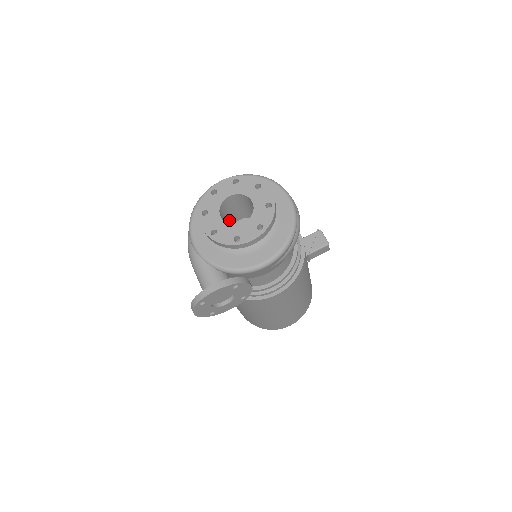
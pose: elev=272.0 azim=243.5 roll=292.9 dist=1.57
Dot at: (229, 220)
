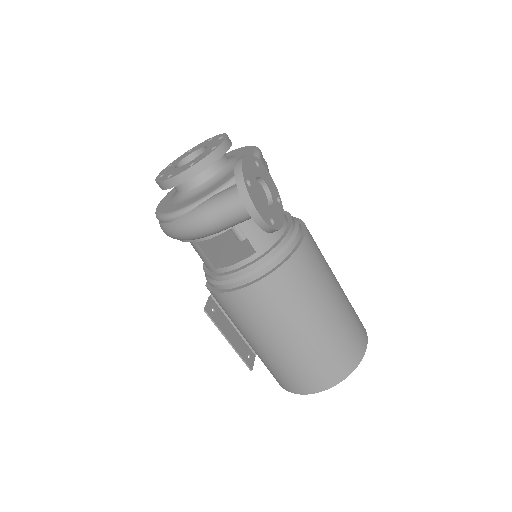
Dot at: occluded
